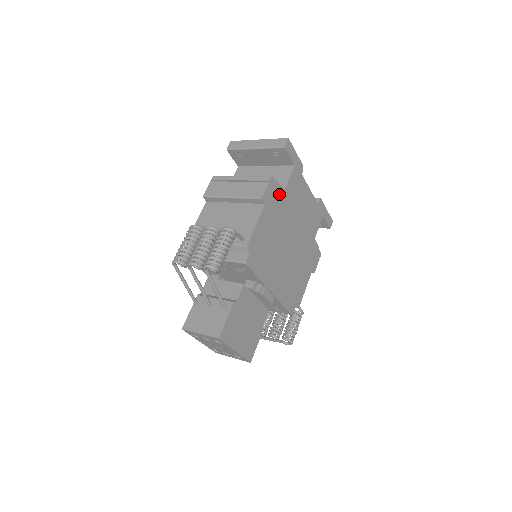
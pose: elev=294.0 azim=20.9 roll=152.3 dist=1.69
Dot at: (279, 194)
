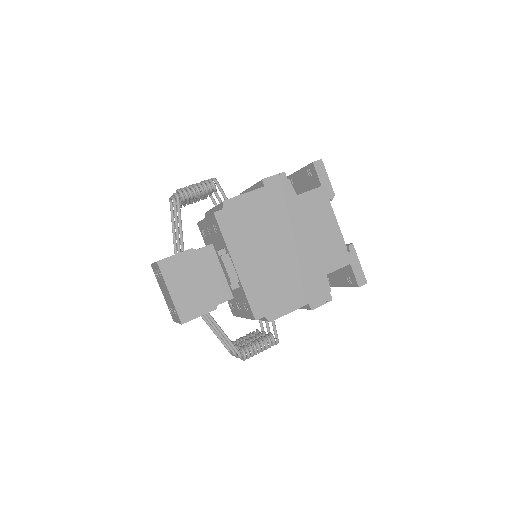
Dot at: (288, 193)
